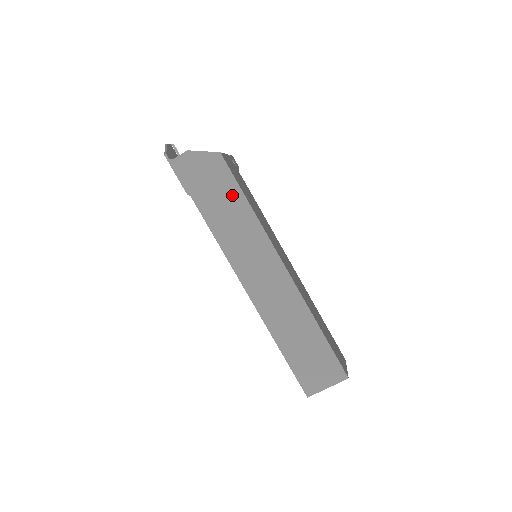
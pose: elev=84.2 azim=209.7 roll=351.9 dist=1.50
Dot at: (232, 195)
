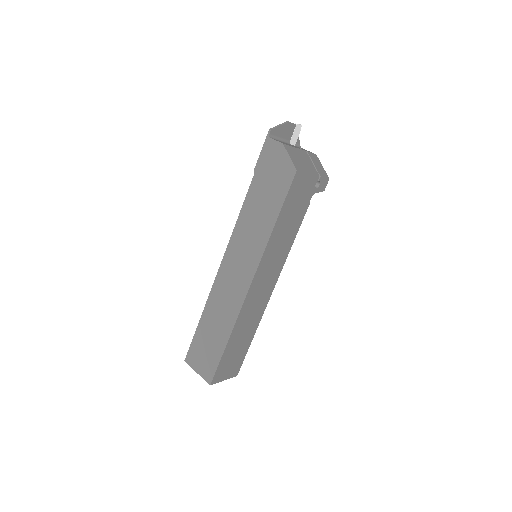
Dot at: (273, 205)
